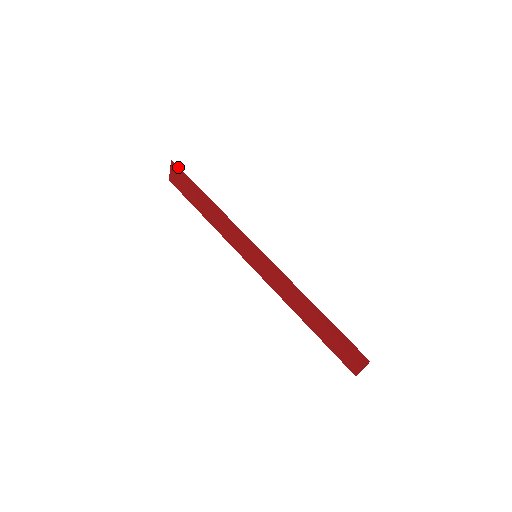
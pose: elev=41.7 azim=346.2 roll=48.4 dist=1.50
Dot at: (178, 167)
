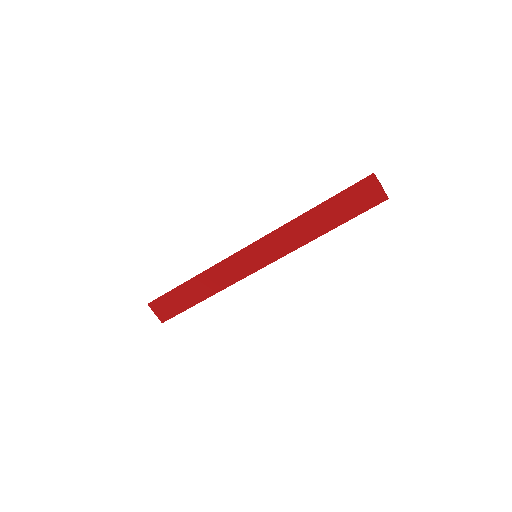
Dot at: (156, 300)
